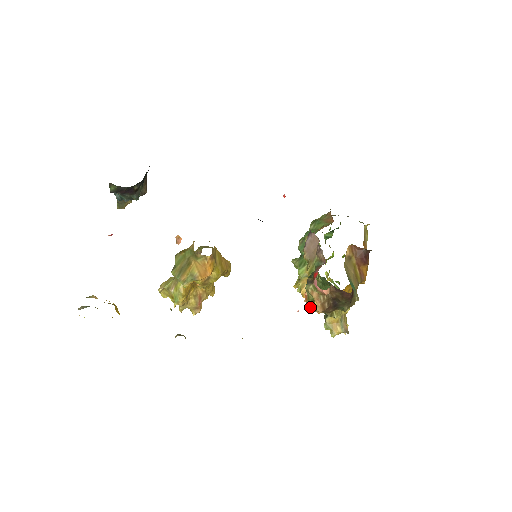
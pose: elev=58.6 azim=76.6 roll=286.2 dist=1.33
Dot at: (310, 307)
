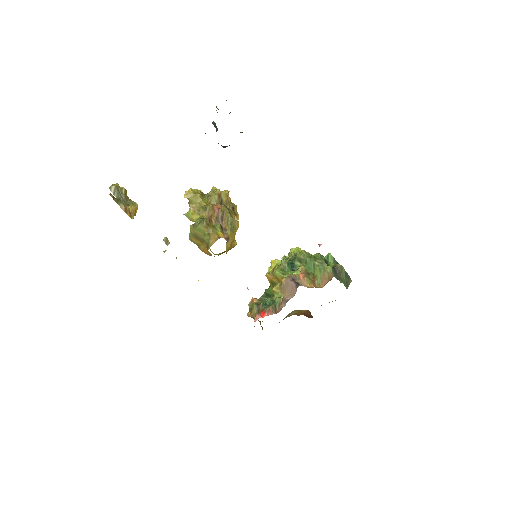
Dot at: (249, 306)
